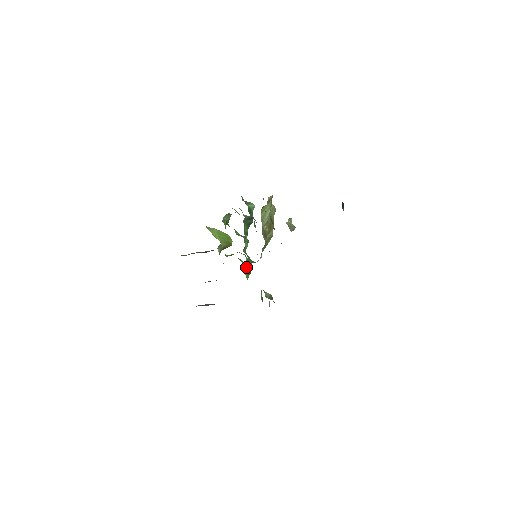
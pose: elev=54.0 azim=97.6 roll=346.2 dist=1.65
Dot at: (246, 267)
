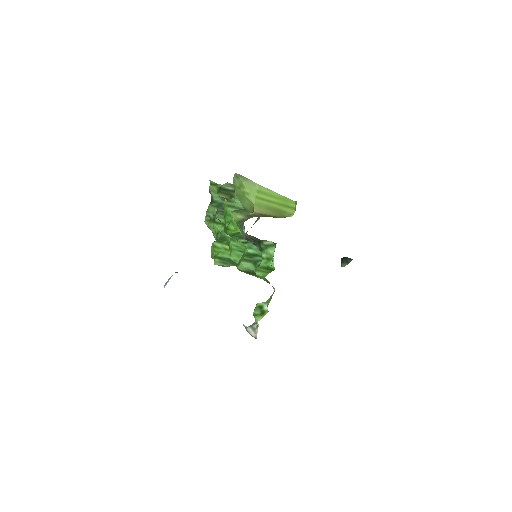
Dot at: (272, 259)
